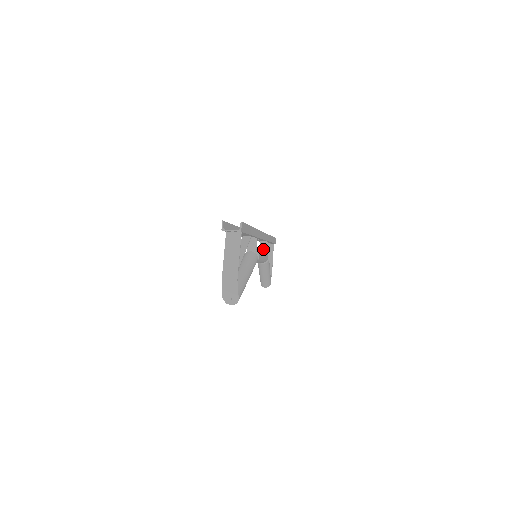
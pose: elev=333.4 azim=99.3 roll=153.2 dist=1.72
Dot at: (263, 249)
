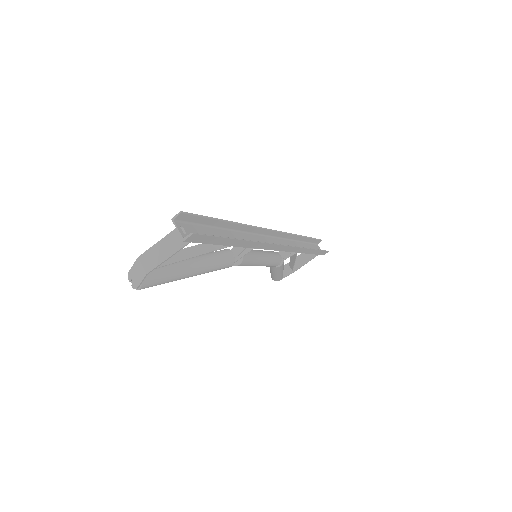
Dot at: (283, 254)
